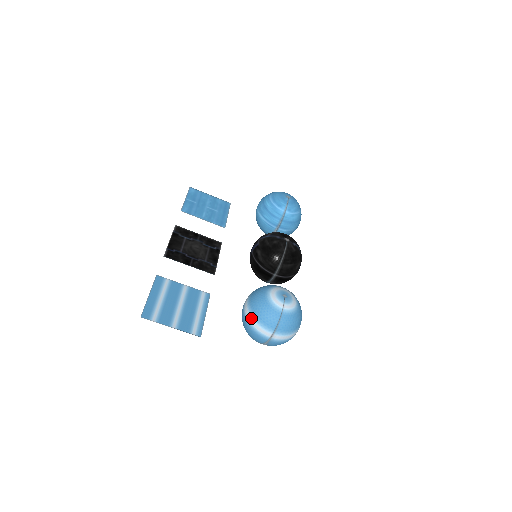
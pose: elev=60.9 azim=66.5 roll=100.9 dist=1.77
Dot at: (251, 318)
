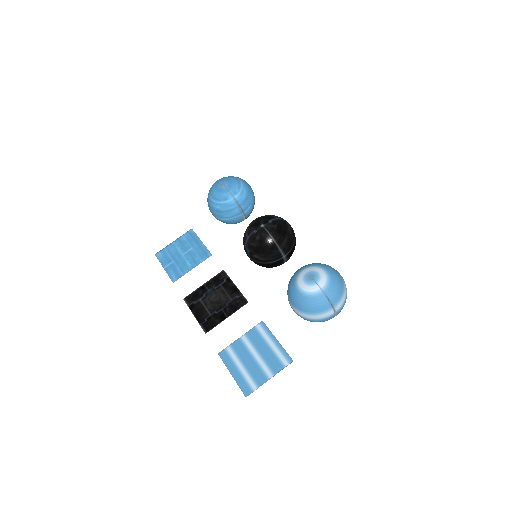
Dot at: (309, 316)
